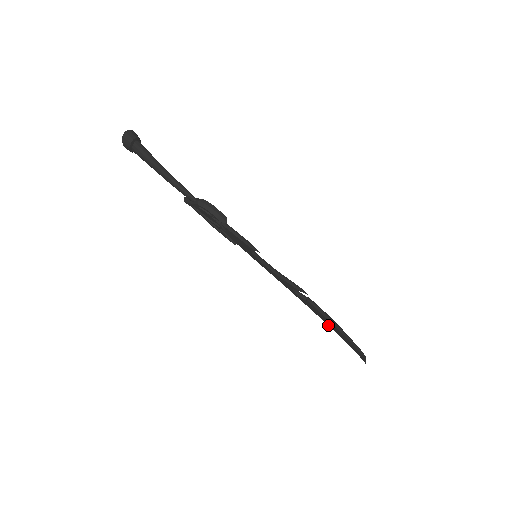
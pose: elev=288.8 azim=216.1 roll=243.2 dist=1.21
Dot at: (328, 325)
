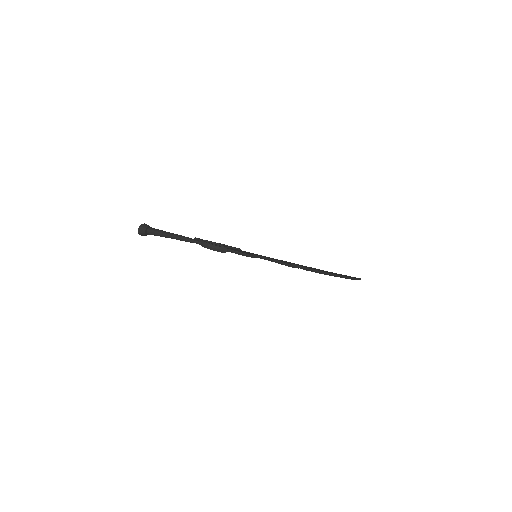
Dot at: occluded
